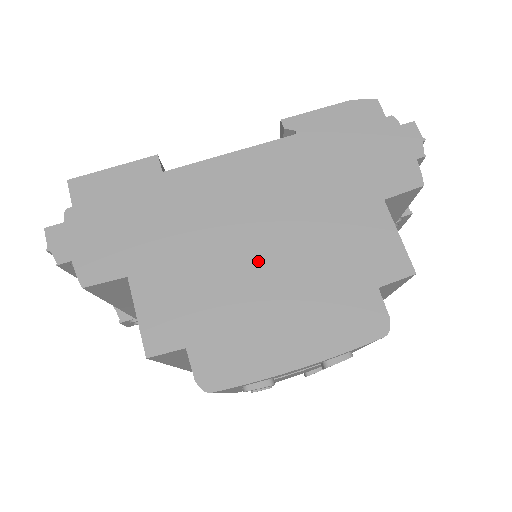
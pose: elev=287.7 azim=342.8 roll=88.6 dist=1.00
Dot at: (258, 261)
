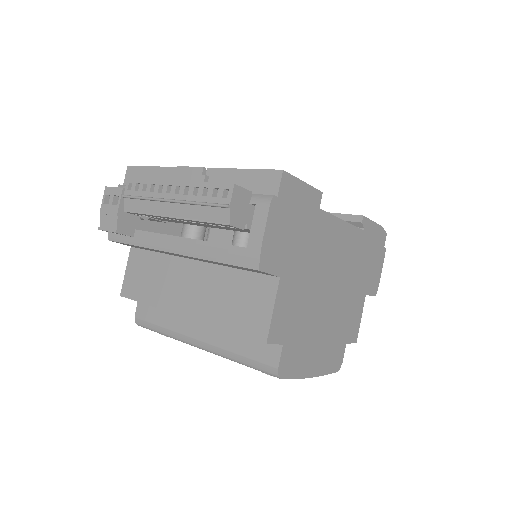
Dot at: (325, 303)
